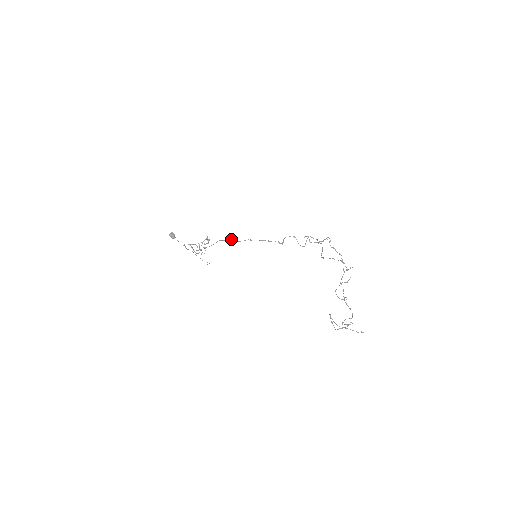
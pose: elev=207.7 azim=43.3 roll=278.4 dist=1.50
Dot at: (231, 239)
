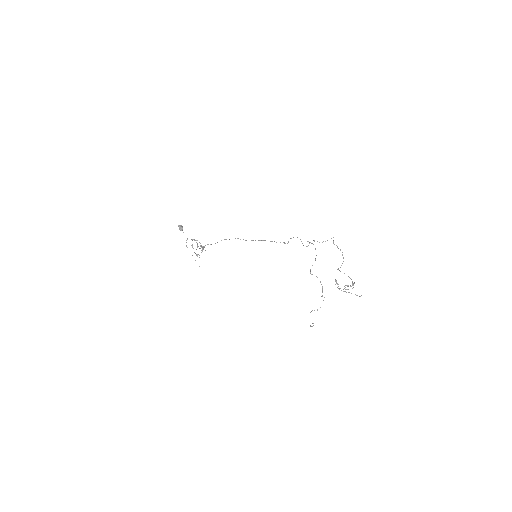
Dot at: (238, 238)
